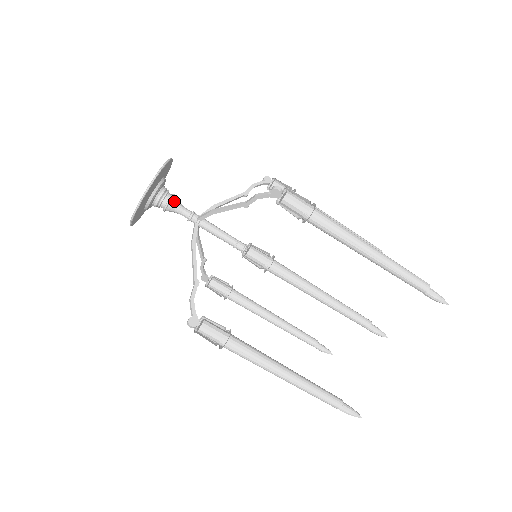
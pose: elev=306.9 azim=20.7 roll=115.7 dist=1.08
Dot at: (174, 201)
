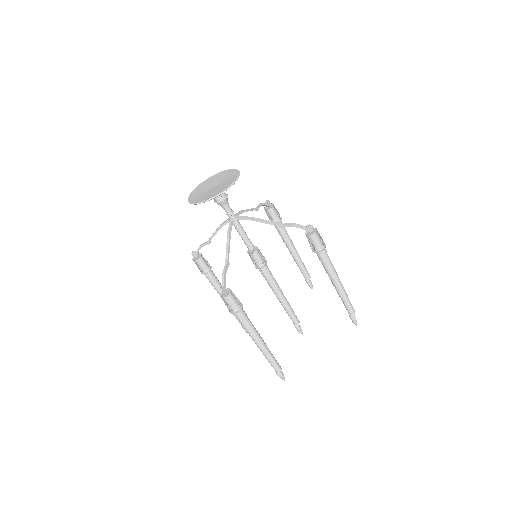
Dot at: (227, 199)
